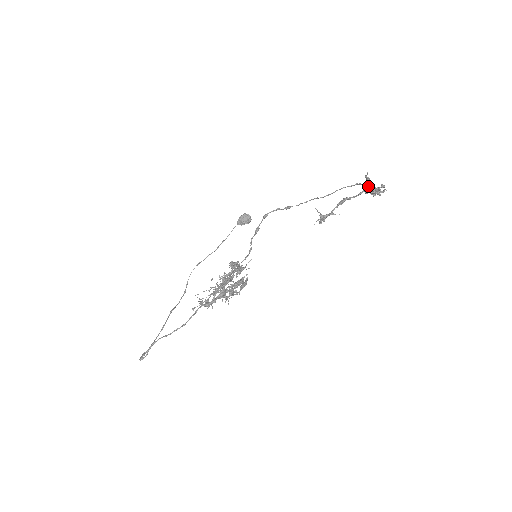
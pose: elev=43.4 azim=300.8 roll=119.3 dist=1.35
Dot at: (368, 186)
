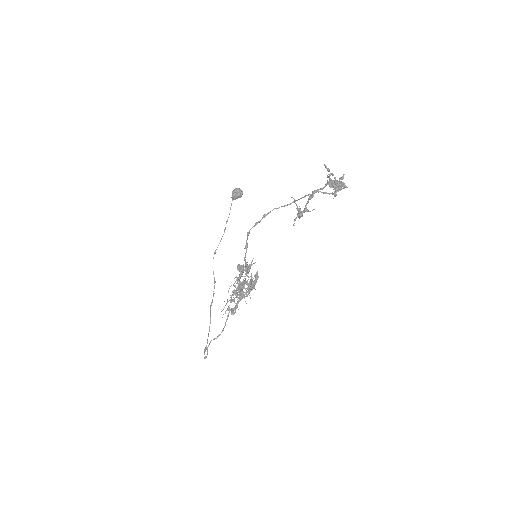
Dot at: (327, 193)
